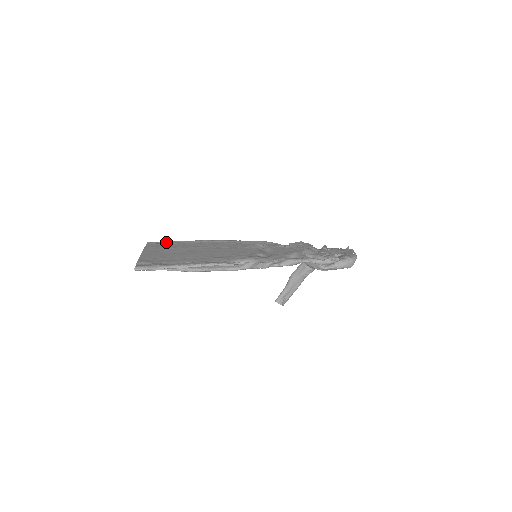
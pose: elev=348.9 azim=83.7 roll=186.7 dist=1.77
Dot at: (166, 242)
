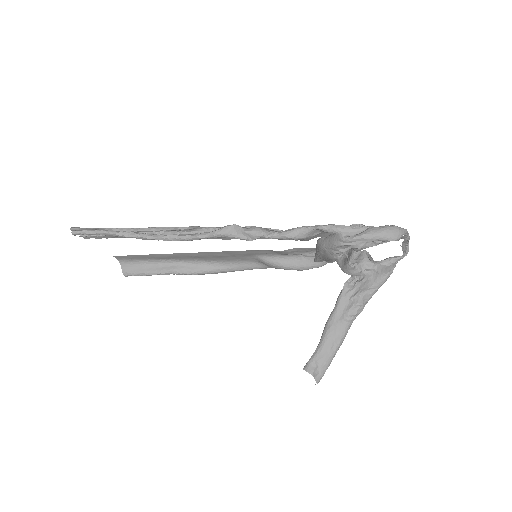
Dot at: occluded
